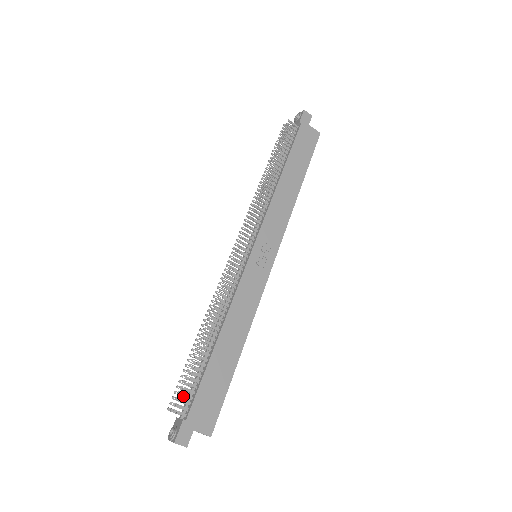
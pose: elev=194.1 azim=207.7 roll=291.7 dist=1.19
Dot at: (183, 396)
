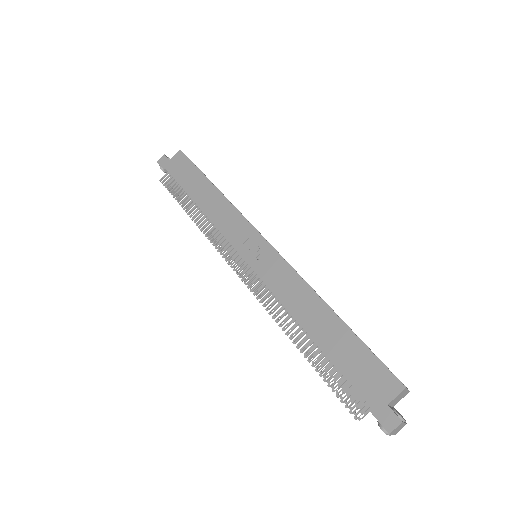
Dot at: (354, 396)
